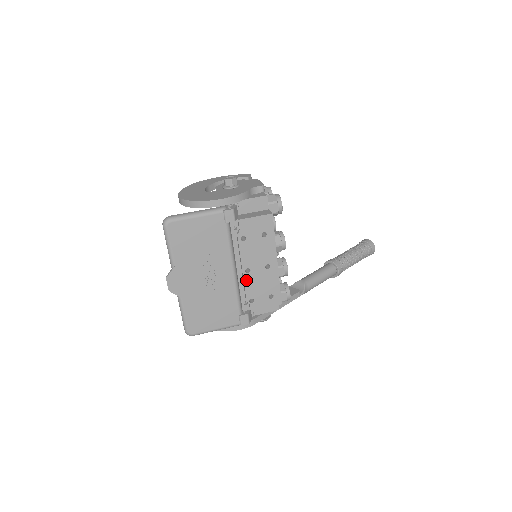
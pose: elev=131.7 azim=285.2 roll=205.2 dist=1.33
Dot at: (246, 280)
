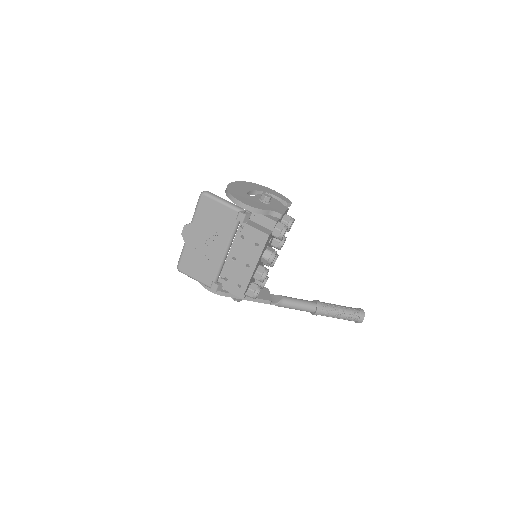
Dot at: (230, 264)
